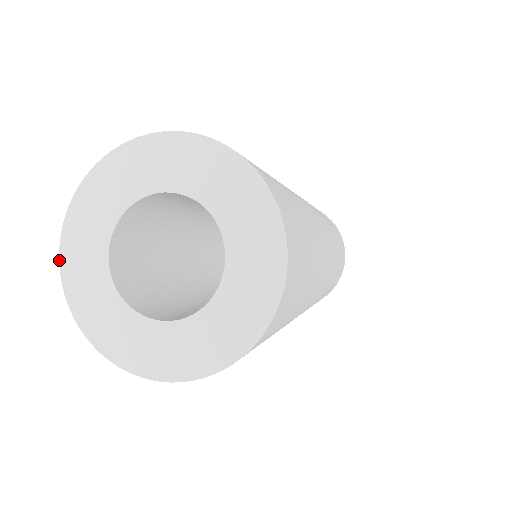
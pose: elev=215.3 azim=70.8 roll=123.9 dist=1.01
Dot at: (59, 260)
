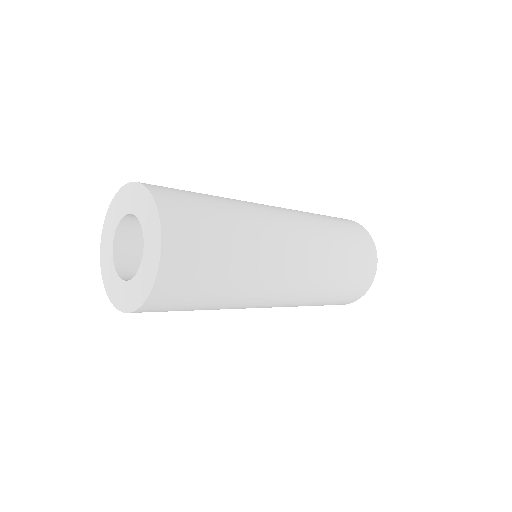
Dot at: occluded
